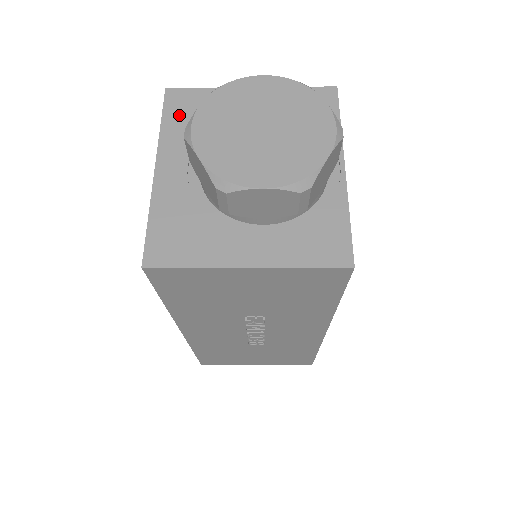
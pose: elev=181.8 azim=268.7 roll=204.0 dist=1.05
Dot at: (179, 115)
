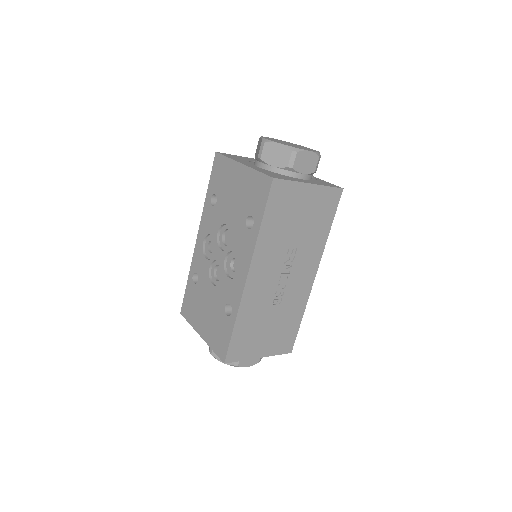
Dot at: (232, 157)
